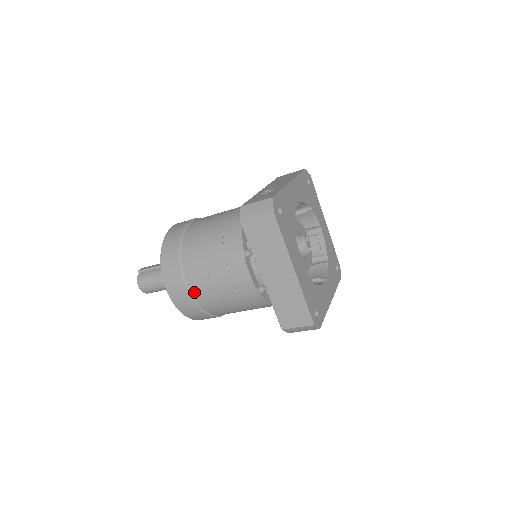
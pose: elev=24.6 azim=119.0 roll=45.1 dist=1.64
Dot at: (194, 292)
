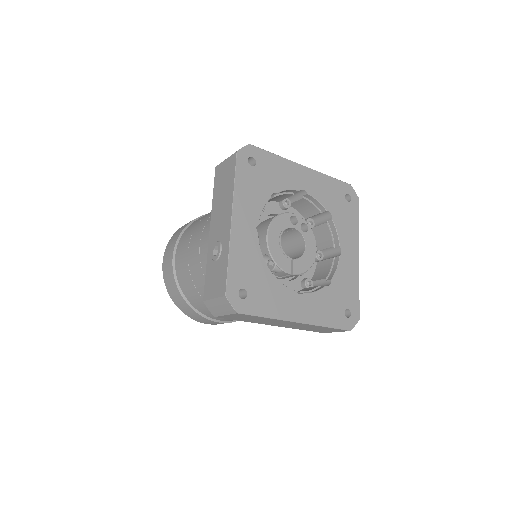
Dot at: (227, 321)
